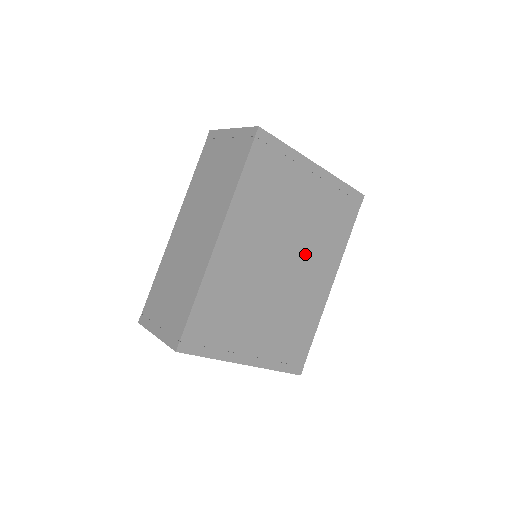
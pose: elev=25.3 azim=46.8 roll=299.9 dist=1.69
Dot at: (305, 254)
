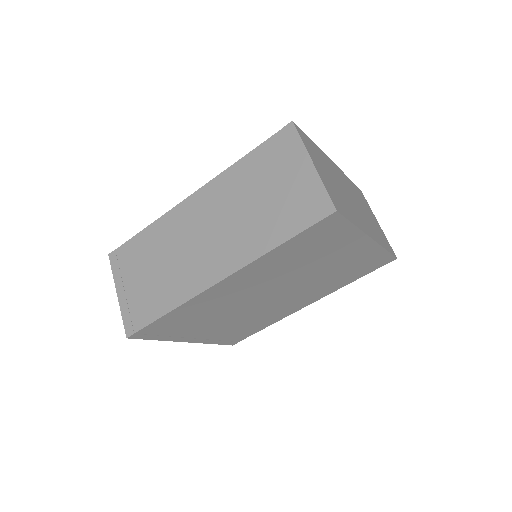
Dot at: (300, 290)
